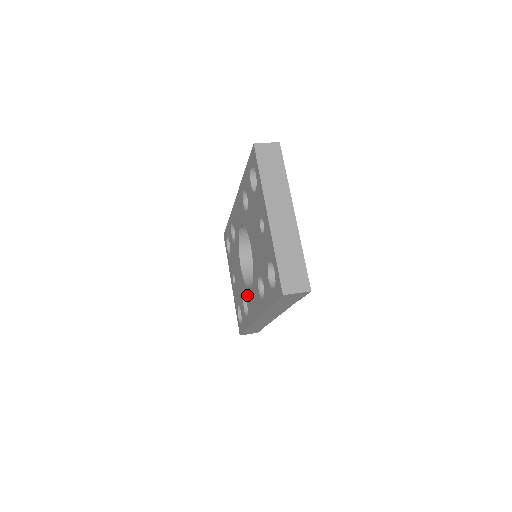
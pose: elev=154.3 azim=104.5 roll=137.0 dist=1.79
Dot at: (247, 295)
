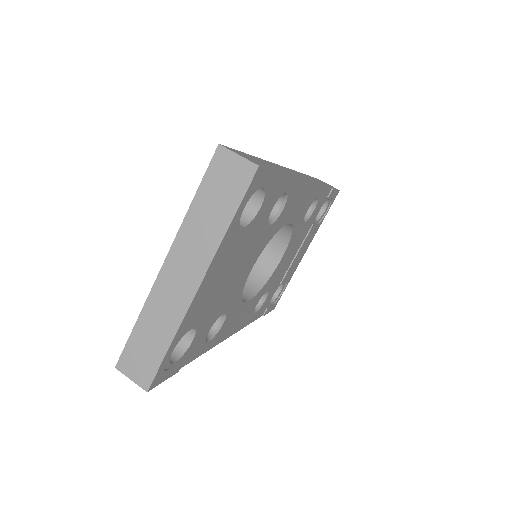
Dot at: occluded
